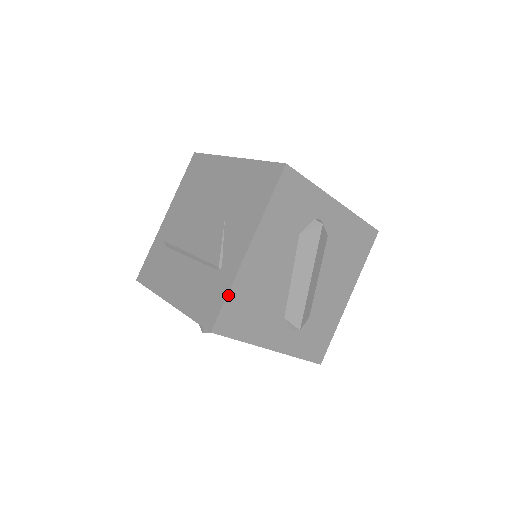
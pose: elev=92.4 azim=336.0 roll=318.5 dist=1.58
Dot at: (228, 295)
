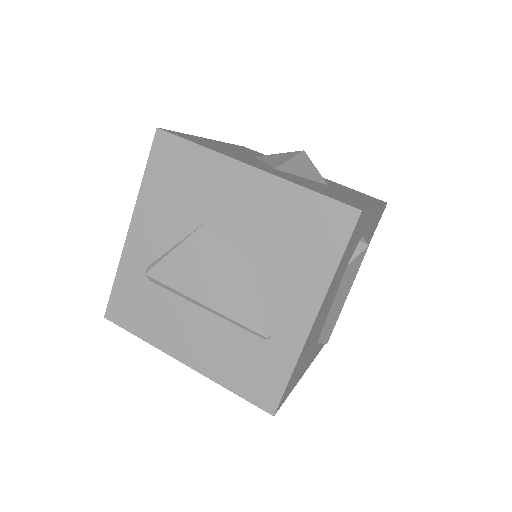
Dot at: (291, 375)
